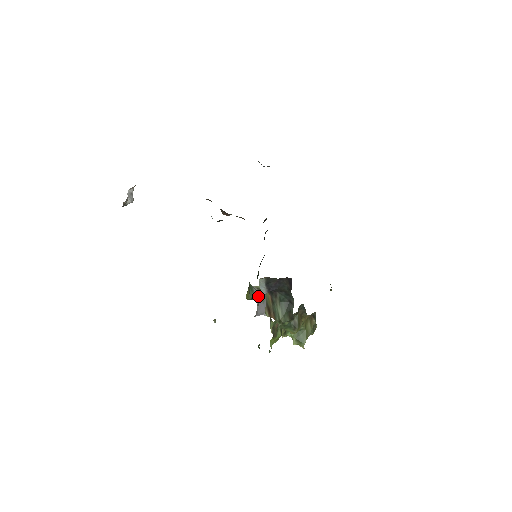
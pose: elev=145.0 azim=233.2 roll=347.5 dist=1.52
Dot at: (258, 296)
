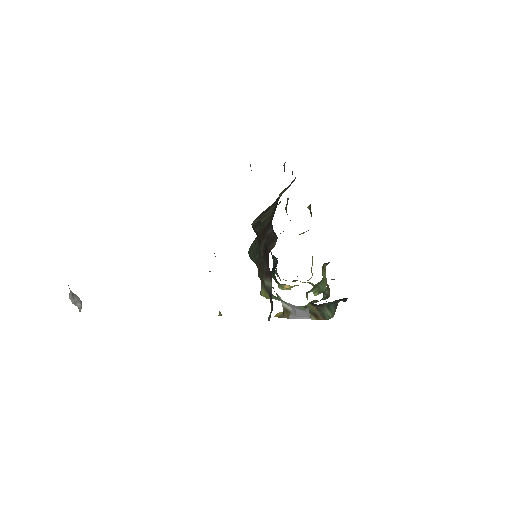
Dot at: (295, 307)
